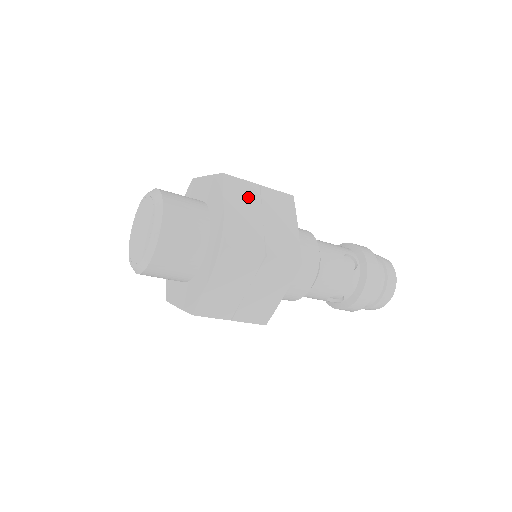
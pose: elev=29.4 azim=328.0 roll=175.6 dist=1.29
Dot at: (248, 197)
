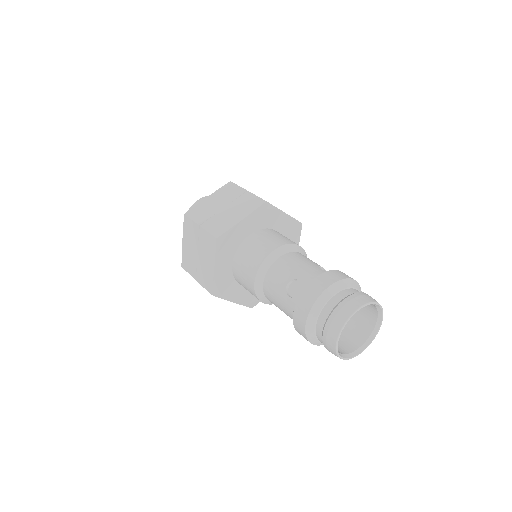
Dot at: occluded
